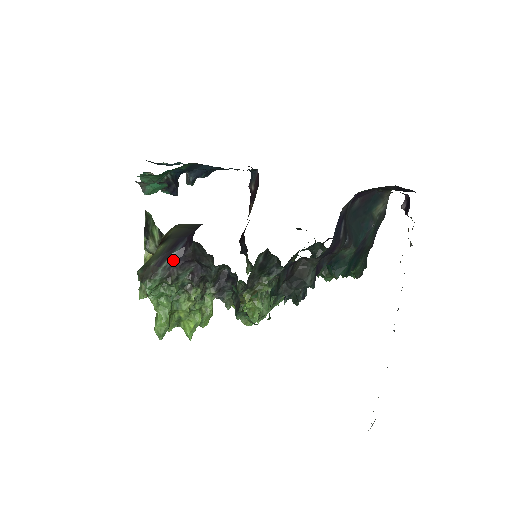
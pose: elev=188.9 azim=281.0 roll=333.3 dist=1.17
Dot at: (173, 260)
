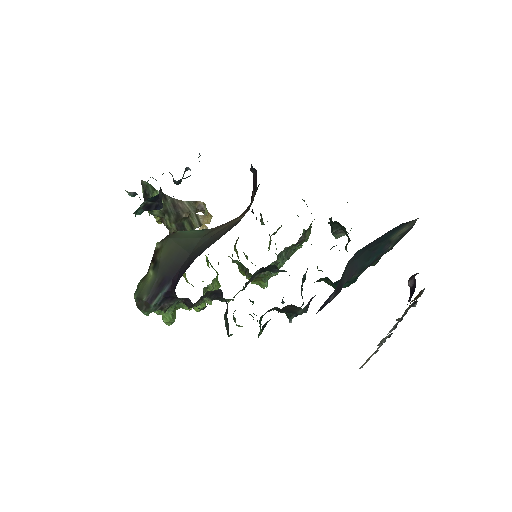
Dot at: (162, 298)
